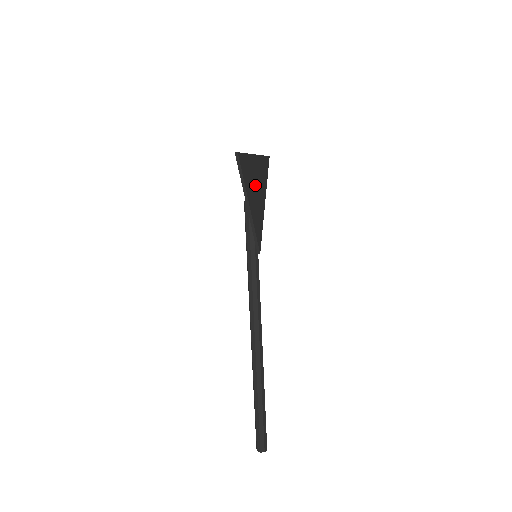
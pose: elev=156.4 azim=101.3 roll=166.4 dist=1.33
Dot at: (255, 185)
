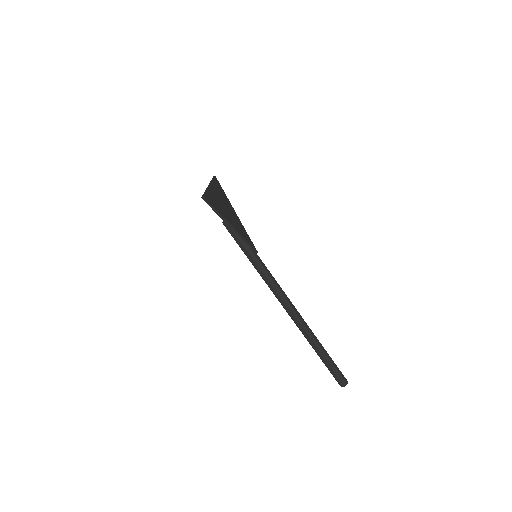
Dot at: (224, 207)
